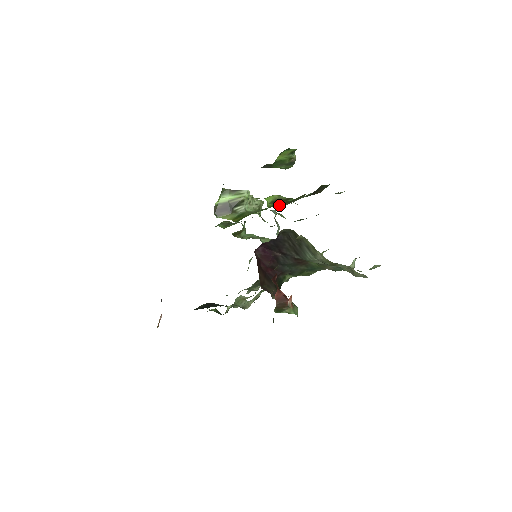
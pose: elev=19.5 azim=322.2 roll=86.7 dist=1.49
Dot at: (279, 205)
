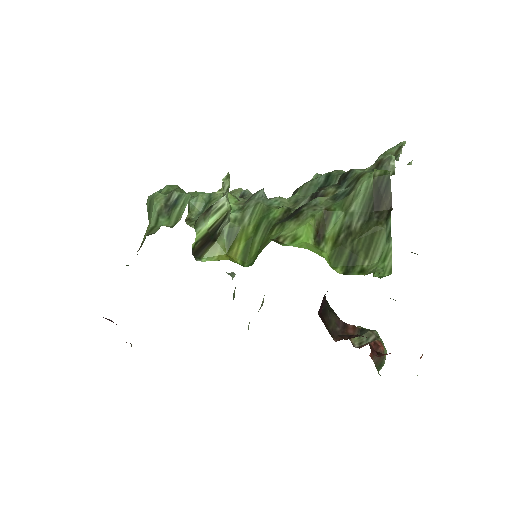
Dot at: (352, 263)
